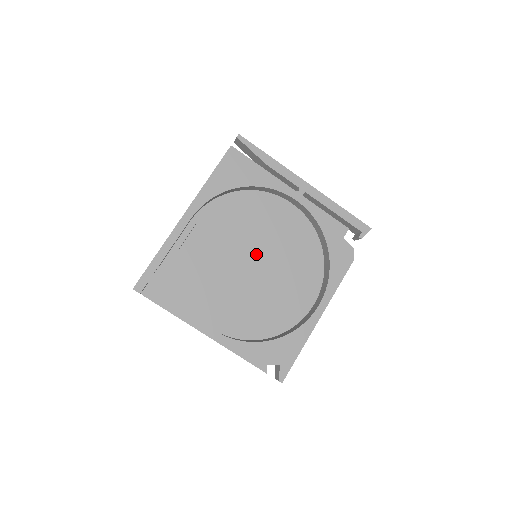
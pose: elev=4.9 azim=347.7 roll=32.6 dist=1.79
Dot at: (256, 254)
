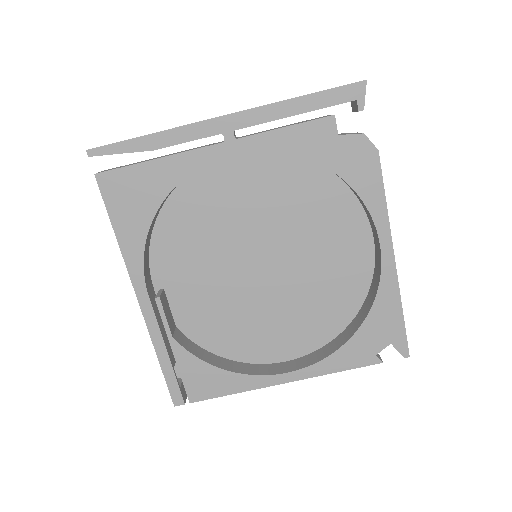
Dot at: (254, 251)
